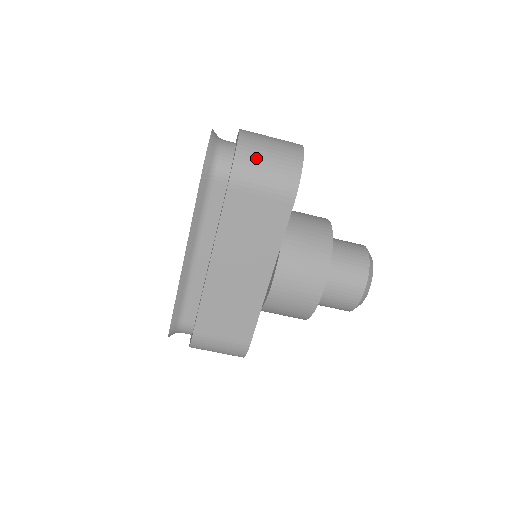
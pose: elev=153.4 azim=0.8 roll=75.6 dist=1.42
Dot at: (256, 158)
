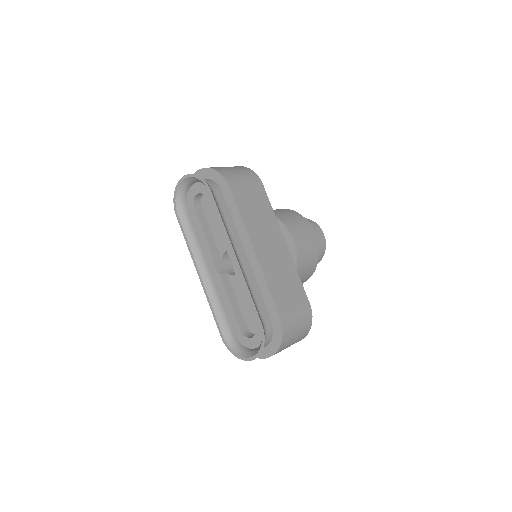
Dot at: (227, 170)
